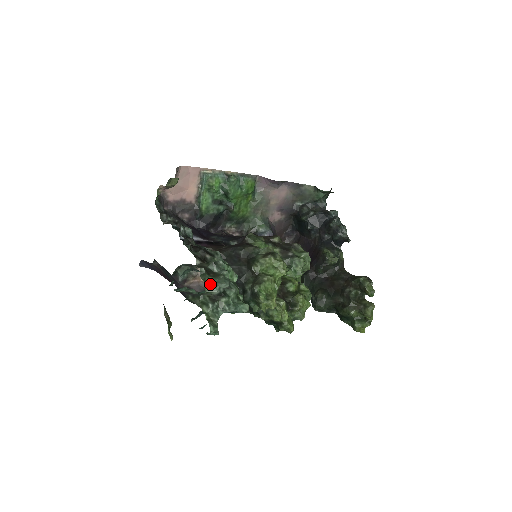
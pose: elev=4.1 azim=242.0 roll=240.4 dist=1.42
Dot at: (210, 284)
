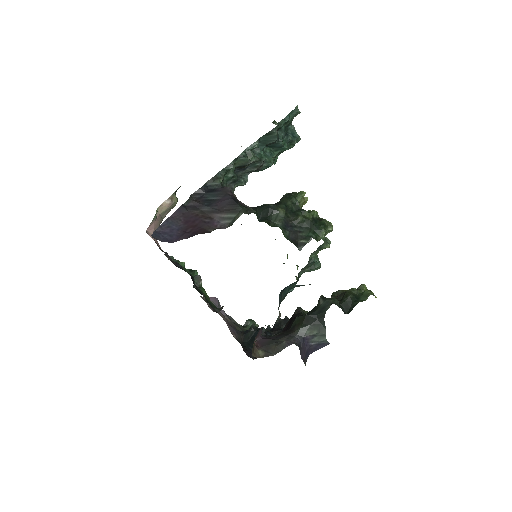
Dot at: occluded
